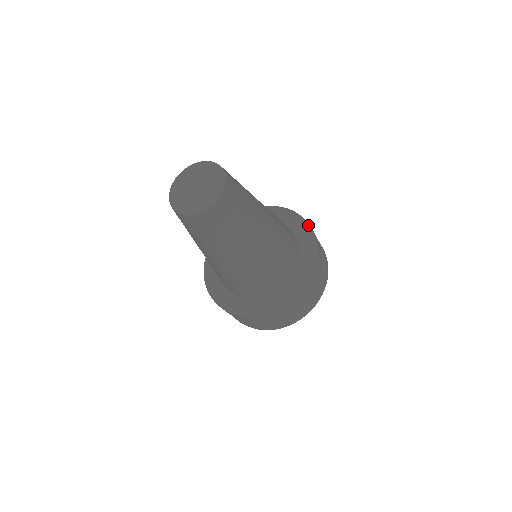
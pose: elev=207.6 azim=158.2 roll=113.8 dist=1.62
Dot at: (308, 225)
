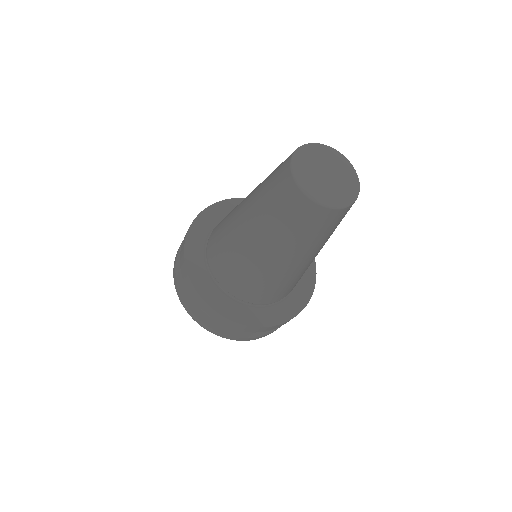
Dot at: occluded
